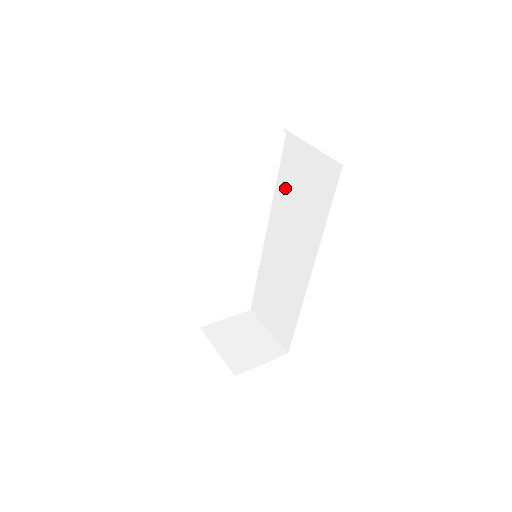
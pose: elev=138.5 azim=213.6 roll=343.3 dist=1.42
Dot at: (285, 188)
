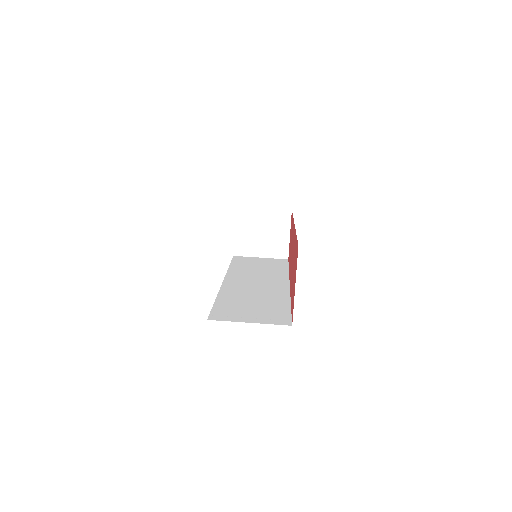
Dot at: occluded
